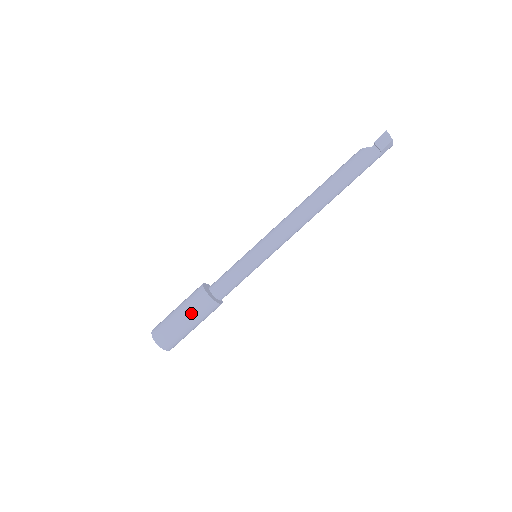
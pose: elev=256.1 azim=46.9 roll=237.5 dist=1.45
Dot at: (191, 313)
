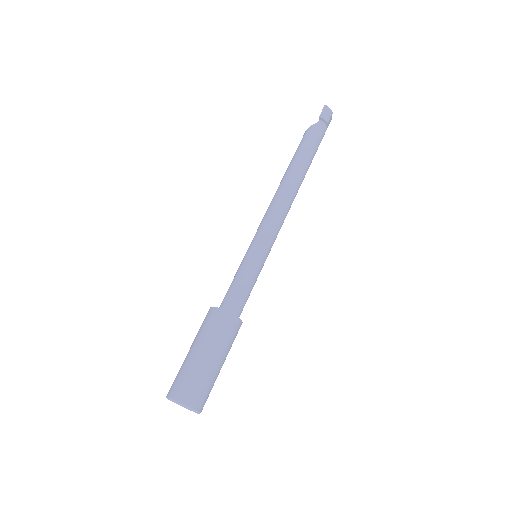
Dot at: (216, 343)
